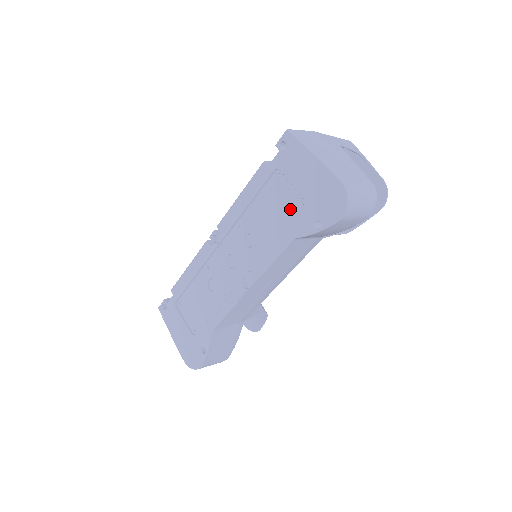
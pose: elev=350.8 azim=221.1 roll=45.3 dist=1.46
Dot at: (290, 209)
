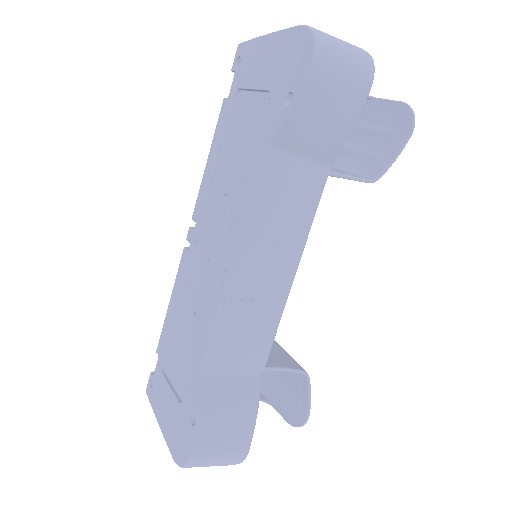
Dot at: (258, 120)
